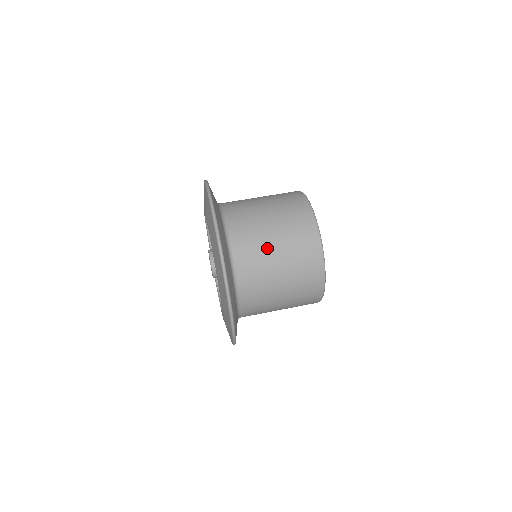
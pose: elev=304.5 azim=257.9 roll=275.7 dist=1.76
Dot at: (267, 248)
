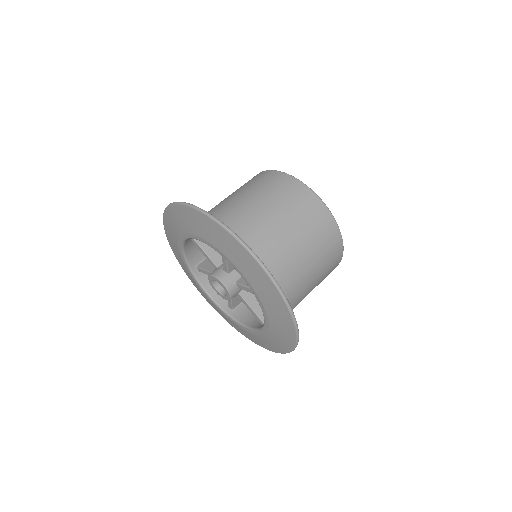
Dot at: (288, 241)
